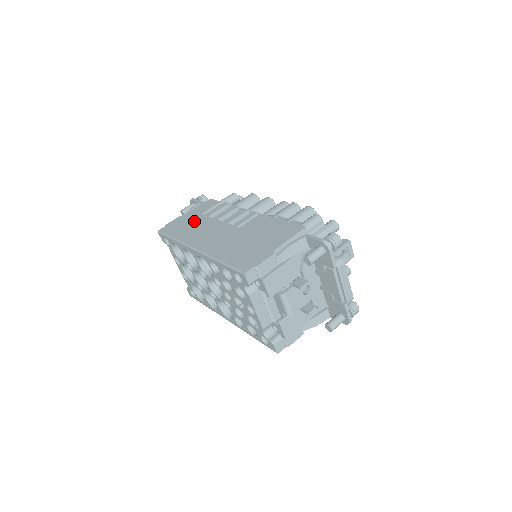
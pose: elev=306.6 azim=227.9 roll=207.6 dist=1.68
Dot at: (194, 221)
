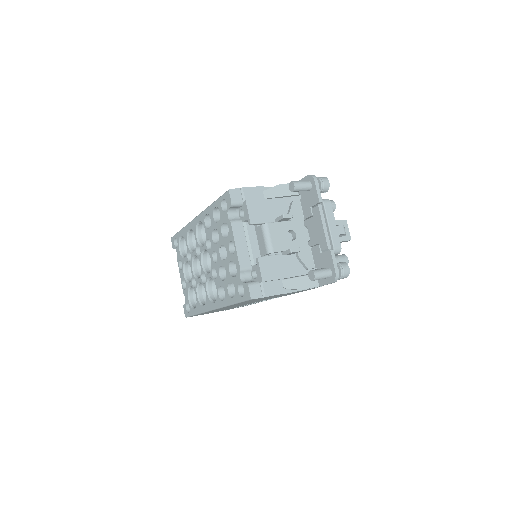
Dot at: occluded
